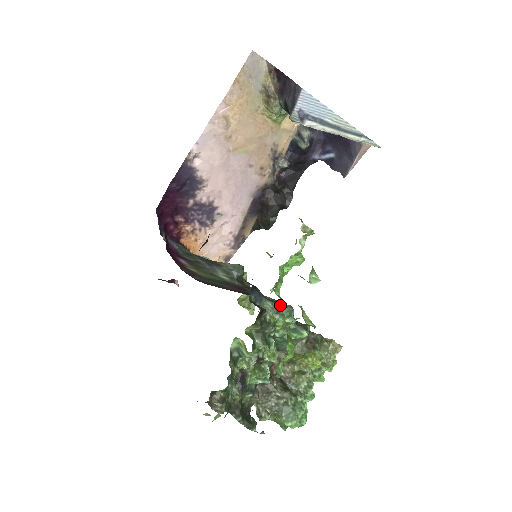
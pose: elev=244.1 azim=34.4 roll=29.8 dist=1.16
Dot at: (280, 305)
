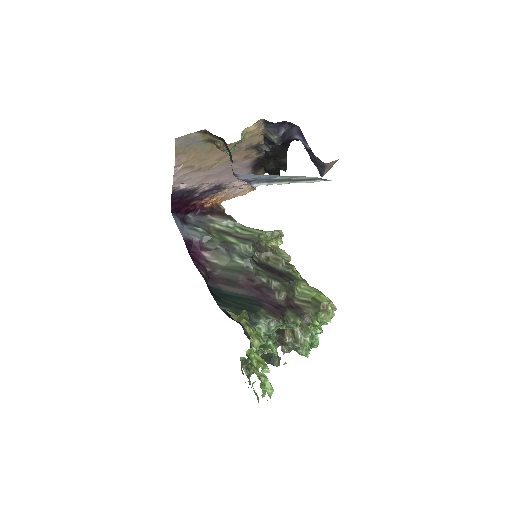
Dot at: (271, 321)
